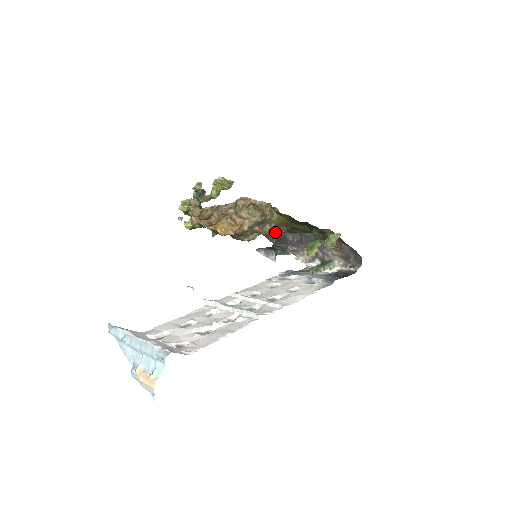
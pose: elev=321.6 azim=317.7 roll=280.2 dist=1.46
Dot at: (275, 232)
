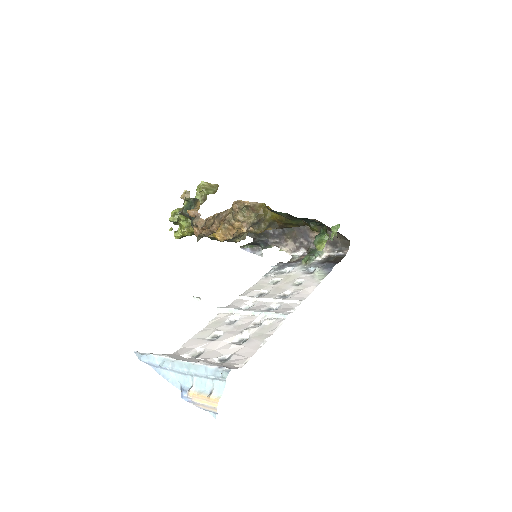
Dot at: occluded
